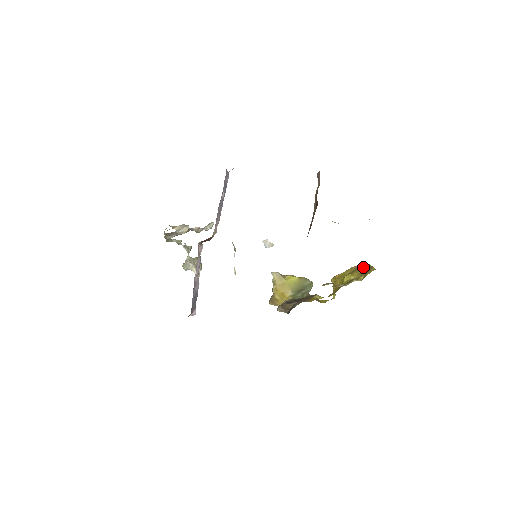
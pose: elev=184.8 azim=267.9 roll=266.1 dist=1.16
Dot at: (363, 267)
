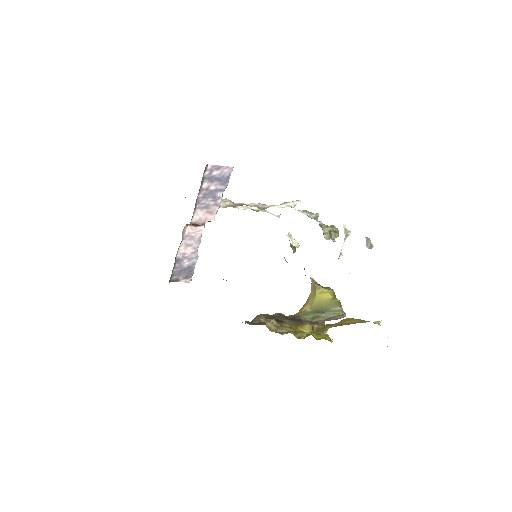
Dot at: (333, 326)
